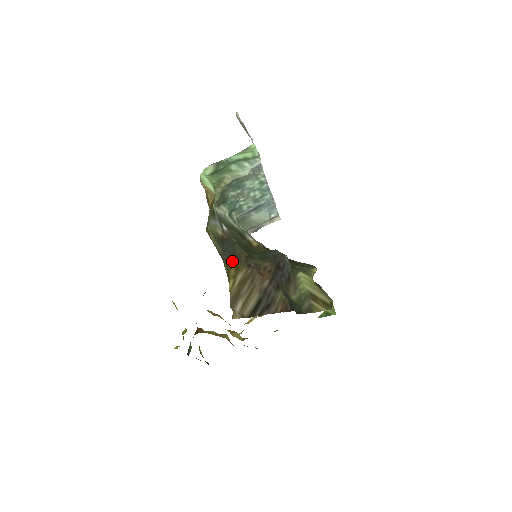
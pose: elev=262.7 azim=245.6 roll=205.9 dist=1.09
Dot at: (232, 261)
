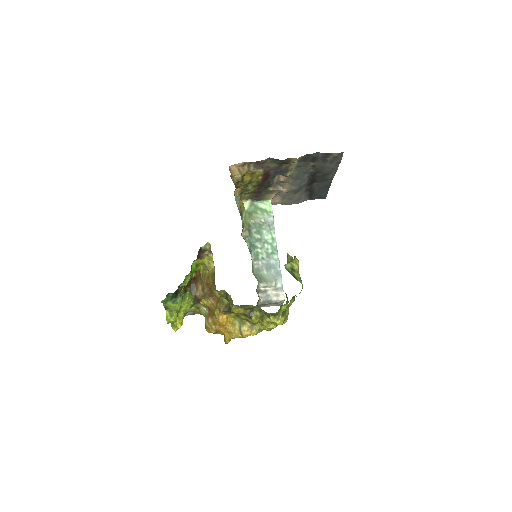
Dot at: occluded
